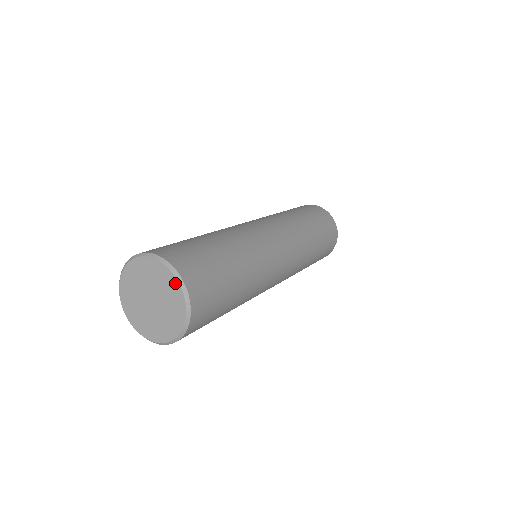
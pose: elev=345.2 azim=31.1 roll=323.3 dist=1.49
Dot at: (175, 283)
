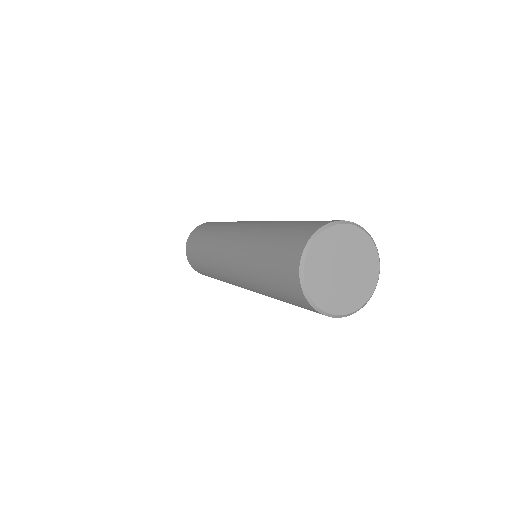
Dot at: (355, 230)
